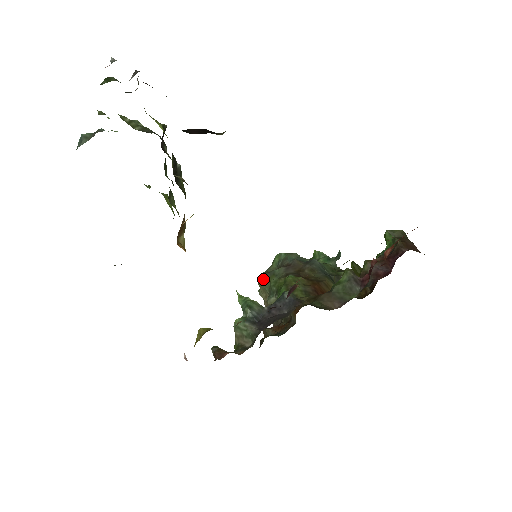
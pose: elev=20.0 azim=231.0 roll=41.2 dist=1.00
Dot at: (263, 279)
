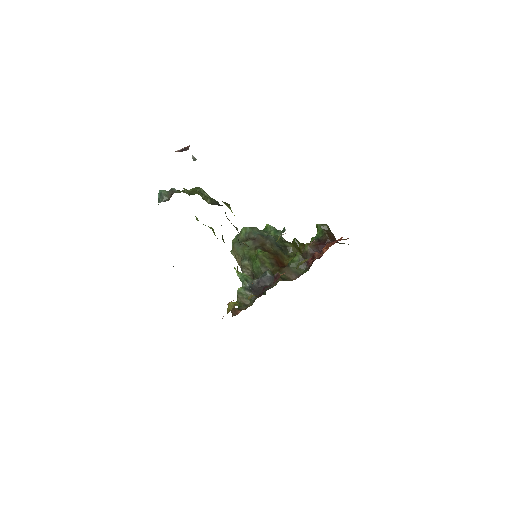
Dot at: (238, 247)
